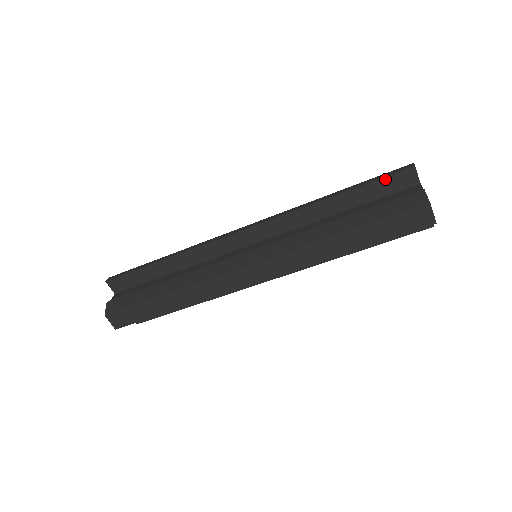
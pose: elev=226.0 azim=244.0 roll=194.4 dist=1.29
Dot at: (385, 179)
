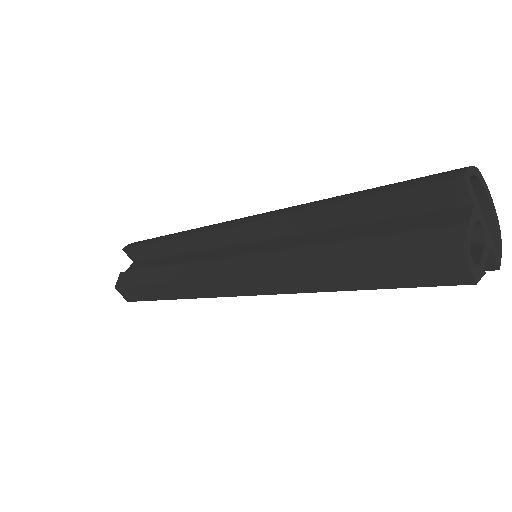
Dot at: (413, 190)
